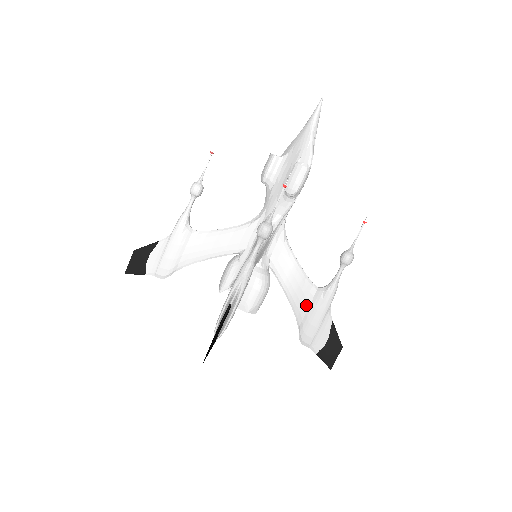
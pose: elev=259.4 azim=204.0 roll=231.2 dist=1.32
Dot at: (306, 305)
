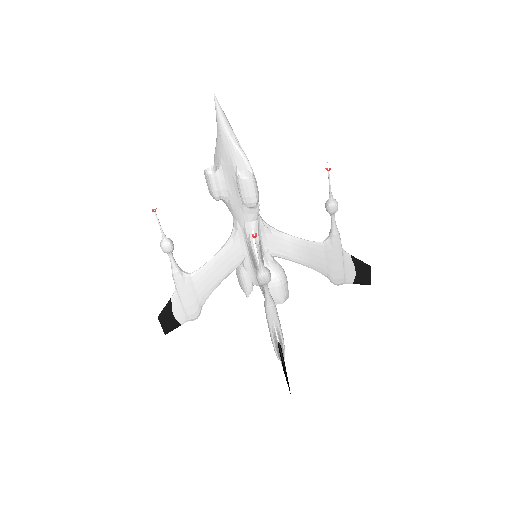
Dot at: (322, 261)
